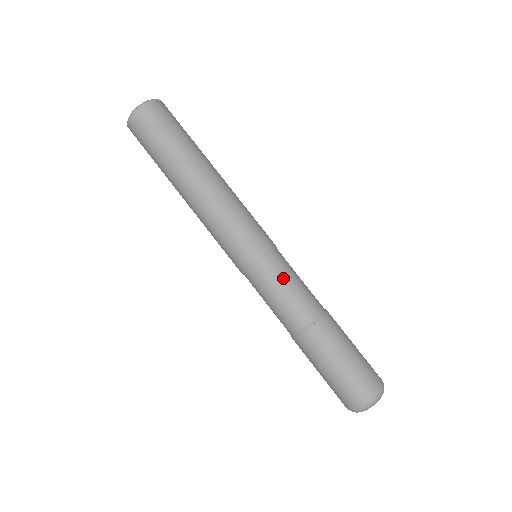
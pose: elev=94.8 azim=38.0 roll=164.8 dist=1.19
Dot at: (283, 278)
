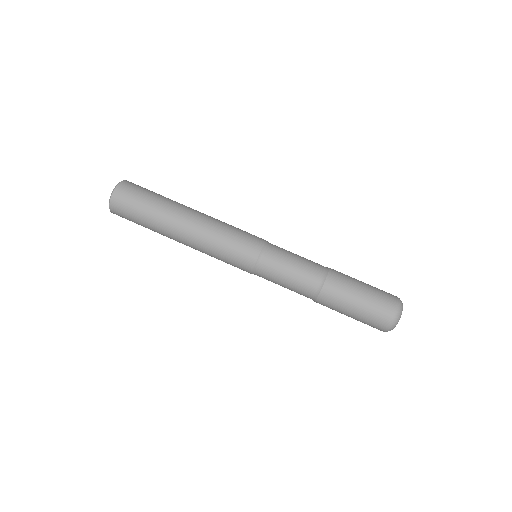
Dot at: (278, 276)
